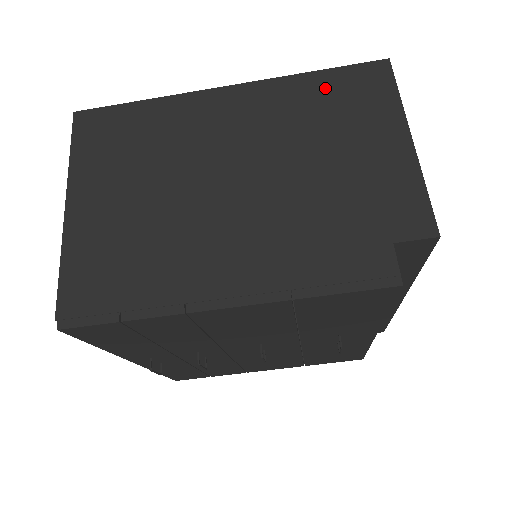
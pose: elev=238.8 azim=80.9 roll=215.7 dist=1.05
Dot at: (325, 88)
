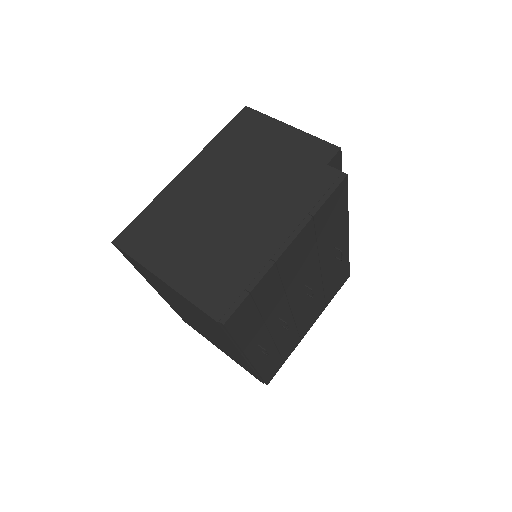
Dot at: (231, 136)
